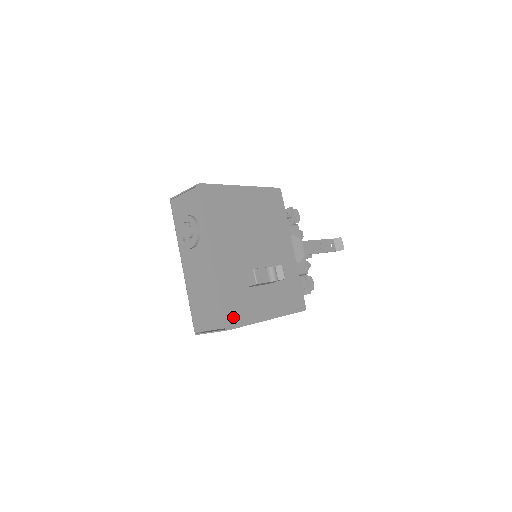
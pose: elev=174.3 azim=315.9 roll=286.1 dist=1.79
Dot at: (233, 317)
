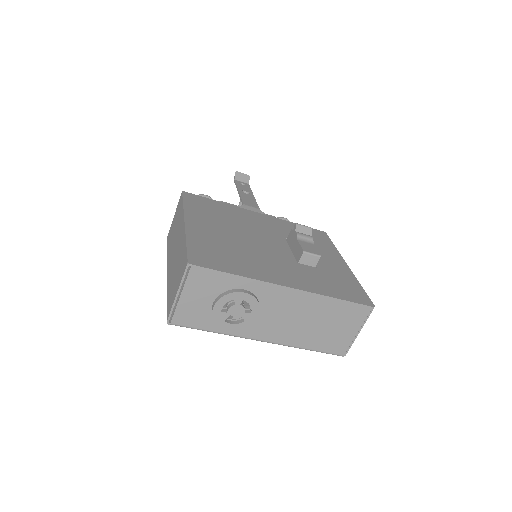
Dot at: (358, 296)
